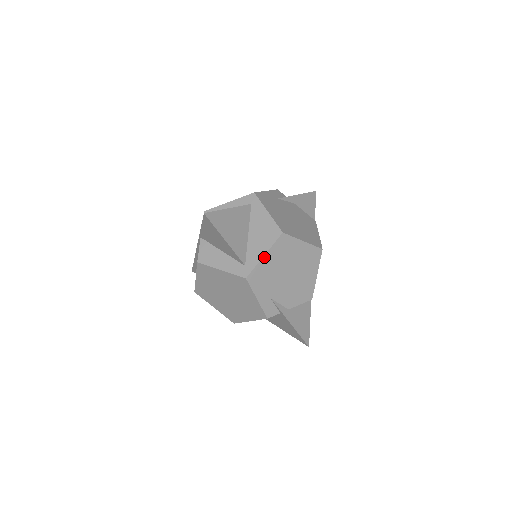
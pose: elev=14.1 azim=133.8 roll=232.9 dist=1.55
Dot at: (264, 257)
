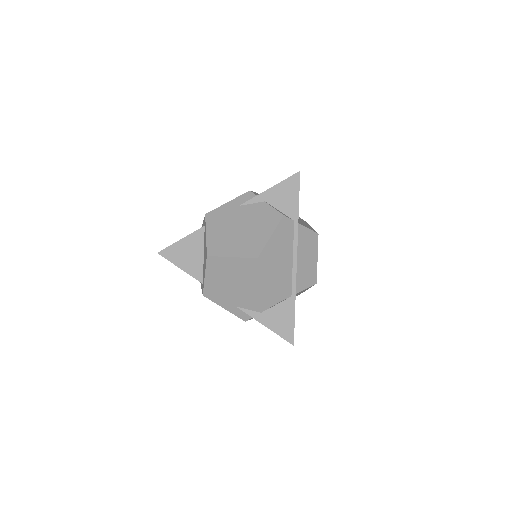
Dot at: (206, 278)
